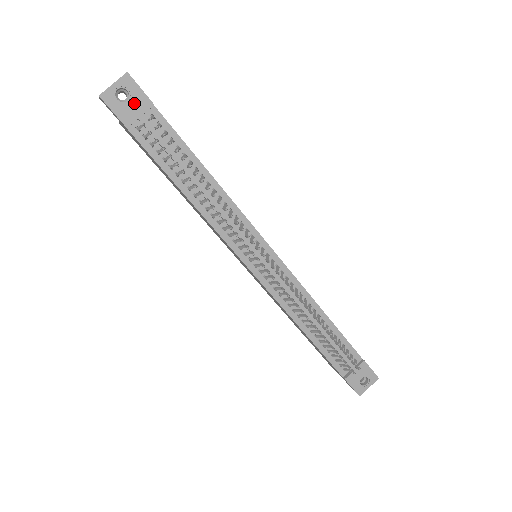
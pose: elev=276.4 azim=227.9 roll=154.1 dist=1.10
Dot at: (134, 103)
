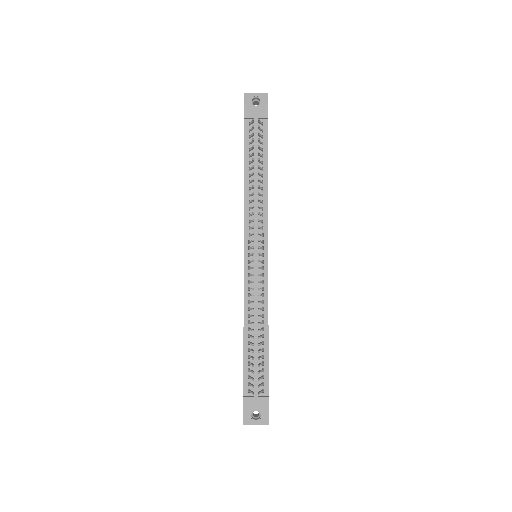
Dot at: (258, 109)
